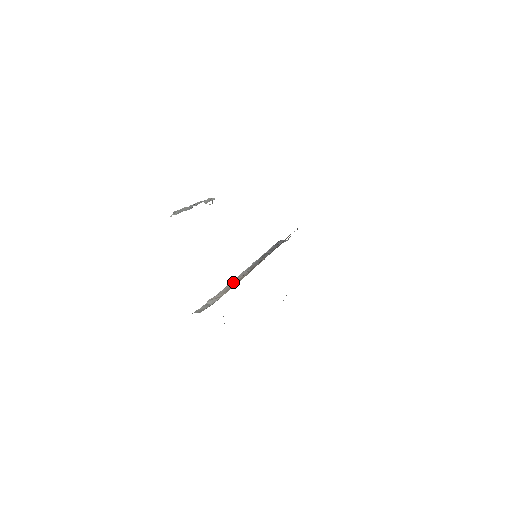
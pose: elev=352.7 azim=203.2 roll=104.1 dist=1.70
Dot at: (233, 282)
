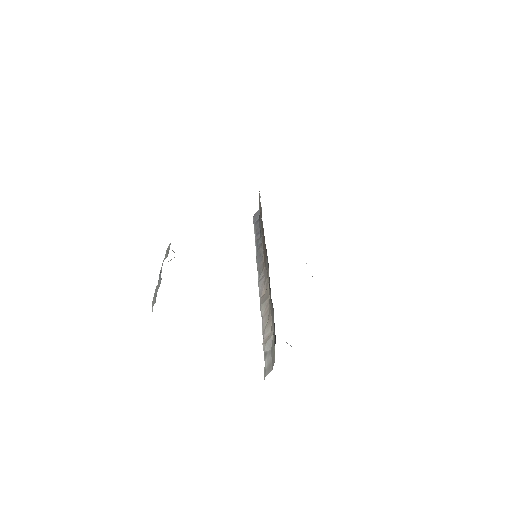
Dot at: (264, 303)
